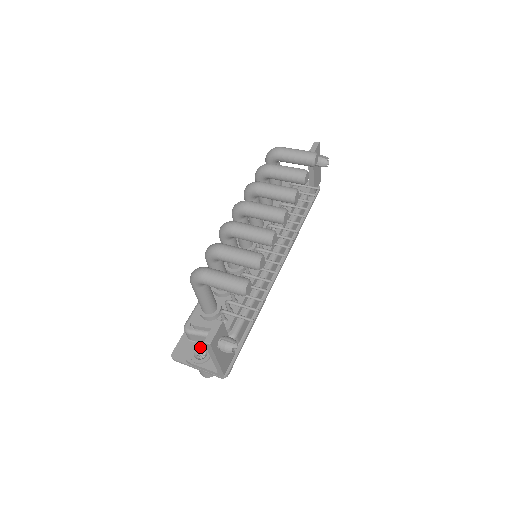
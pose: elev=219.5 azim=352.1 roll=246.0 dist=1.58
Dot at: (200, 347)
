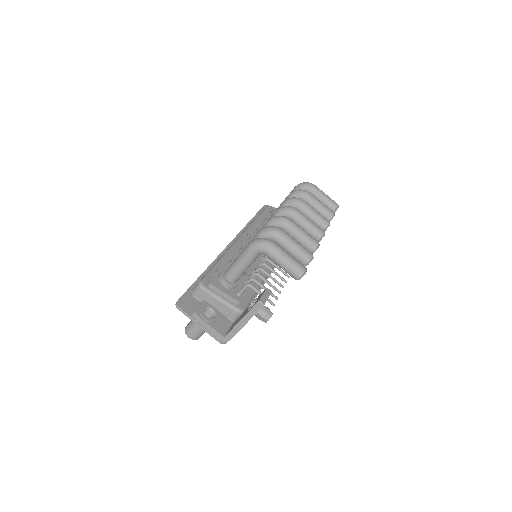
Dot at: (209, 307)
